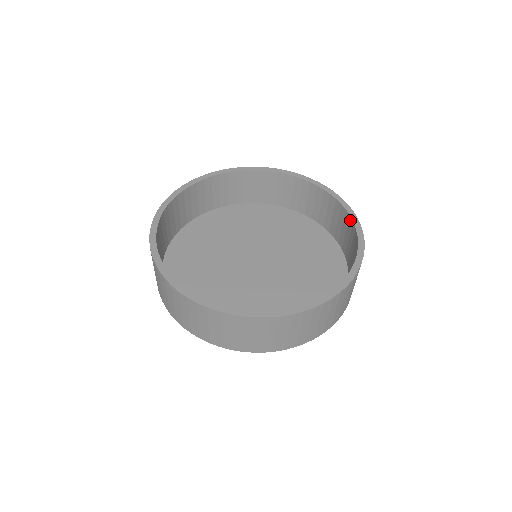
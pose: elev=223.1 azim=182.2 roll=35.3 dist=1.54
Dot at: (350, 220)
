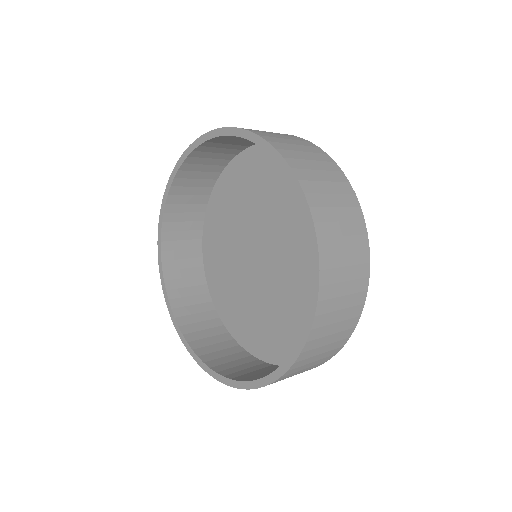
Dot at: (309, 317)
